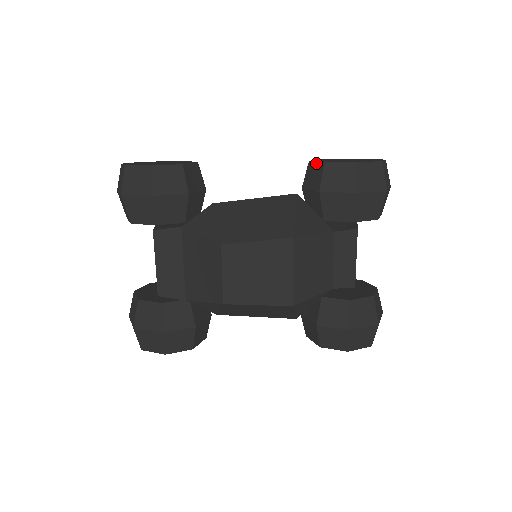
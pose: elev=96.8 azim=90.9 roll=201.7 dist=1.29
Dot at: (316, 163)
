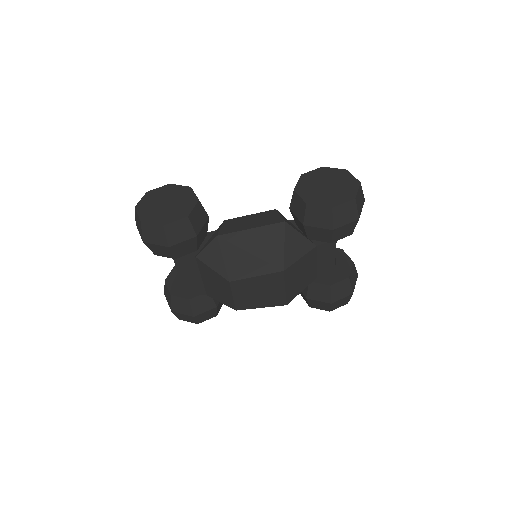
Dot at: (300, 198)
